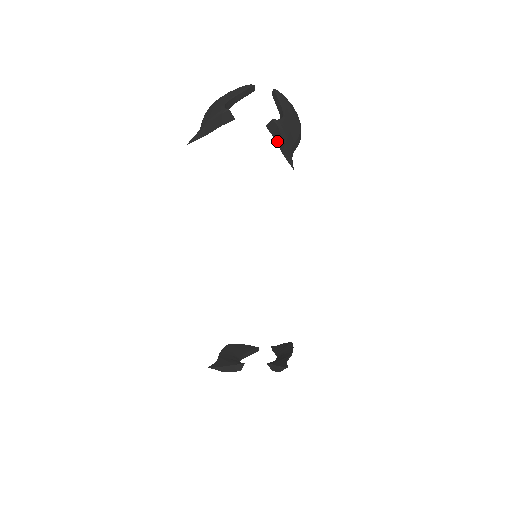
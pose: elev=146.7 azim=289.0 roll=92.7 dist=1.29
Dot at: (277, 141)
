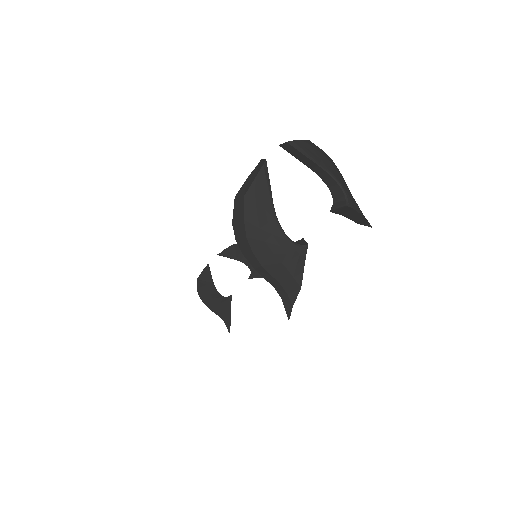
Dot at: (350, 218)
